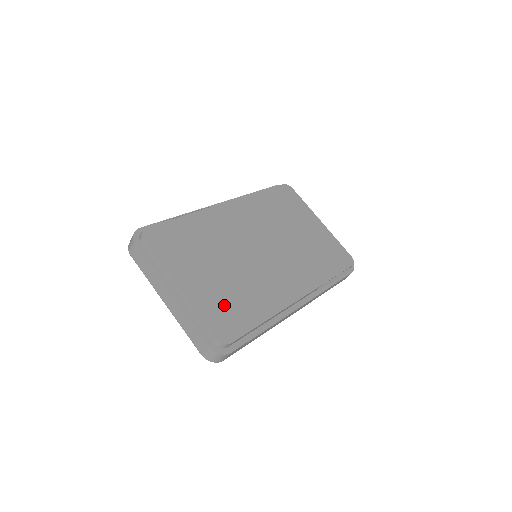
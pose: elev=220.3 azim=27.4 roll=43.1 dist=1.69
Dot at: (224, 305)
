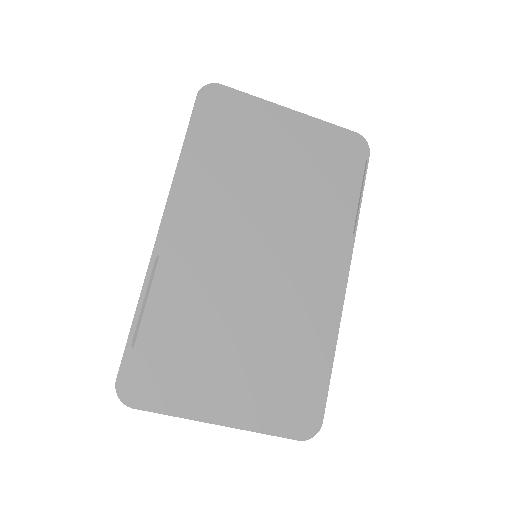
Dot at: (281, 385)
